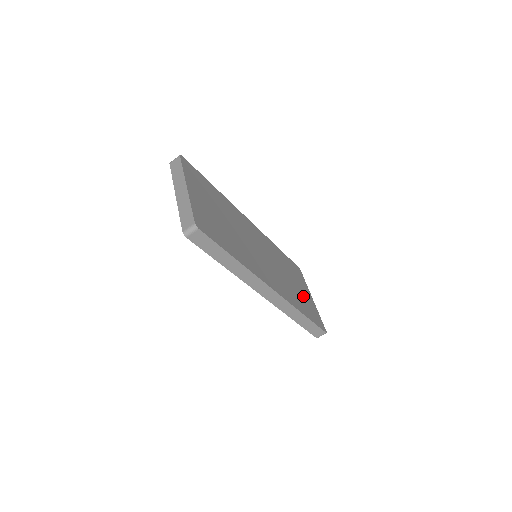
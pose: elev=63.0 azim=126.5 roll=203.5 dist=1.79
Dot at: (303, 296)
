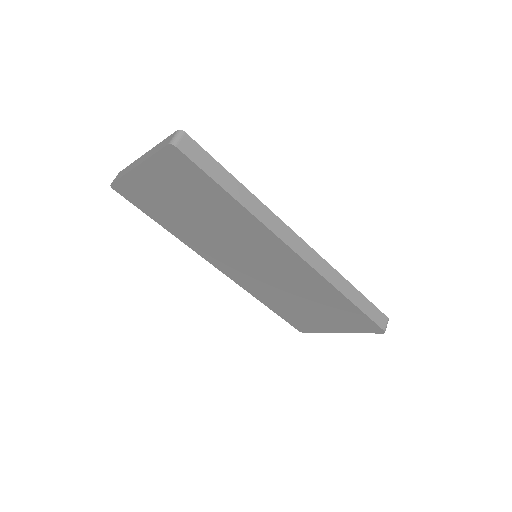
Dot at: occluded
